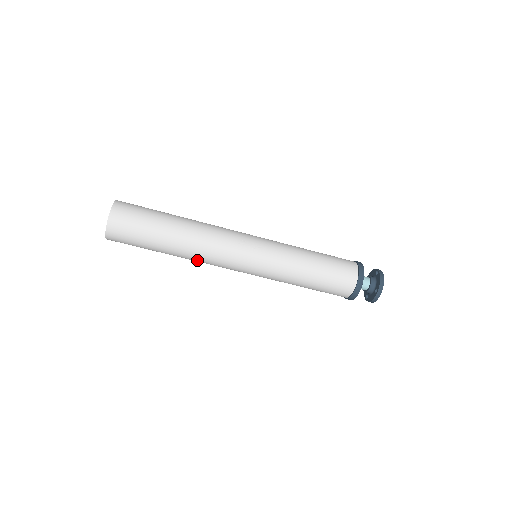
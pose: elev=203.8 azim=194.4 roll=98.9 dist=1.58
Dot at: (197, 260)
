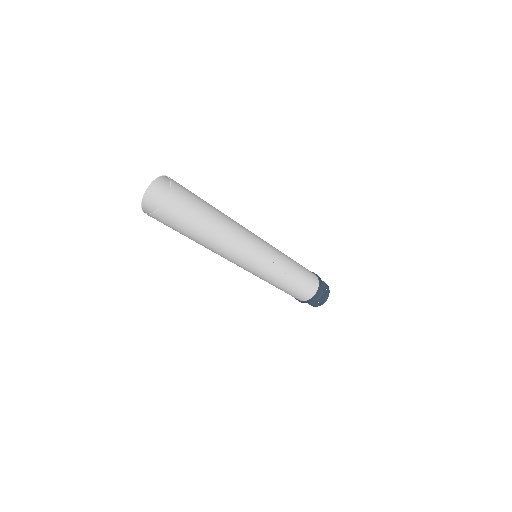
Dot at: occluded
